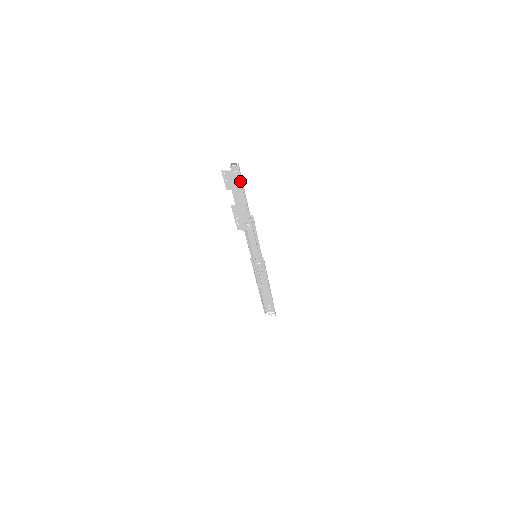
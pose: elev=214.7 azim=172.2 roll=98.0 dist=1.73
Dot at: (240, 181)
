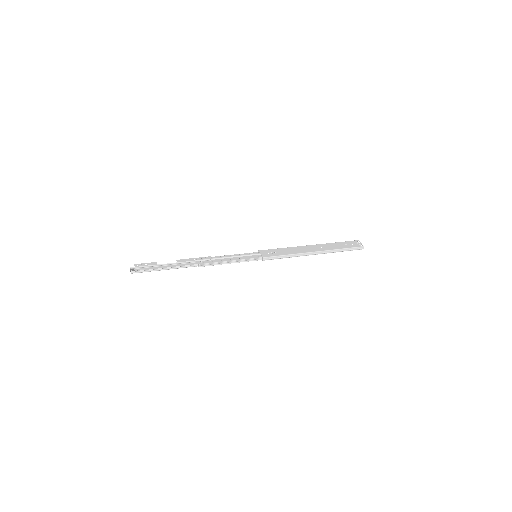
Dot at: (150, 271)
